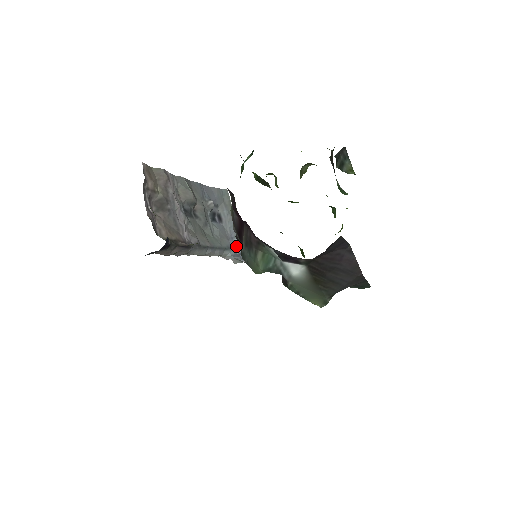
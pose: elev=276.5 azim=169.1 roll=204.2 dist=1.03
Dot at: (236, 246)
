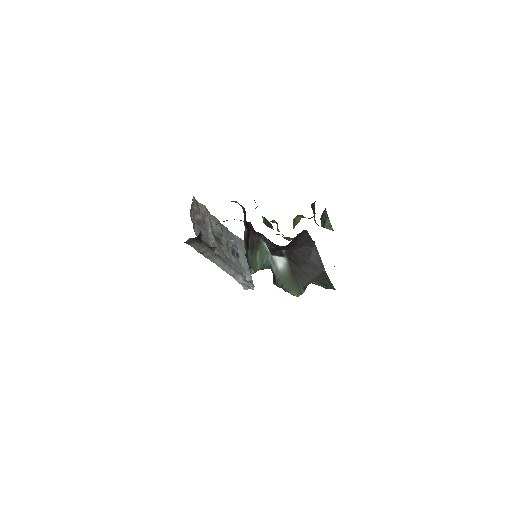
Dot at: (247, 276)
